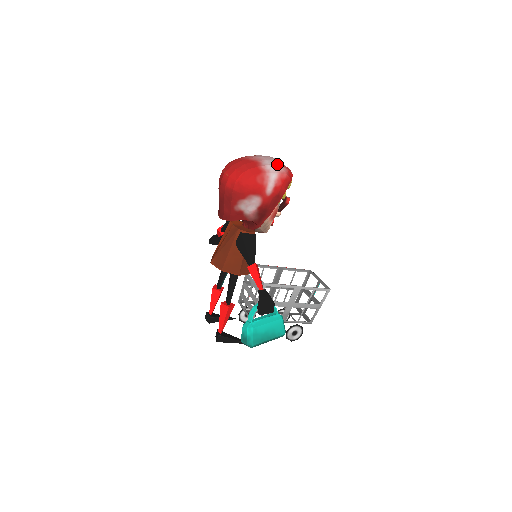
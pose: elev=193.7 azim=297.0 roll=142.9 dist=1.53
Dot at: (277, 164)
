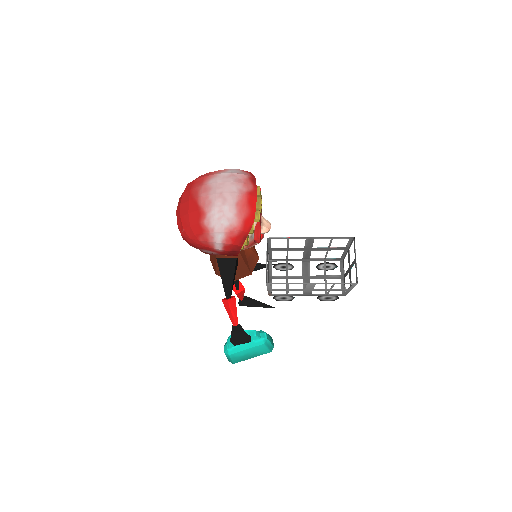
Dot at: (226, 215)
